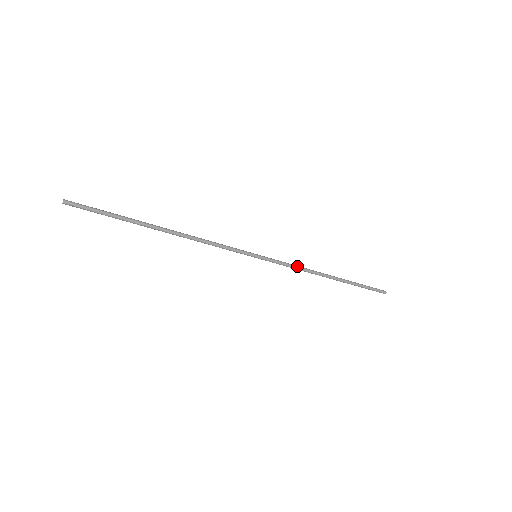
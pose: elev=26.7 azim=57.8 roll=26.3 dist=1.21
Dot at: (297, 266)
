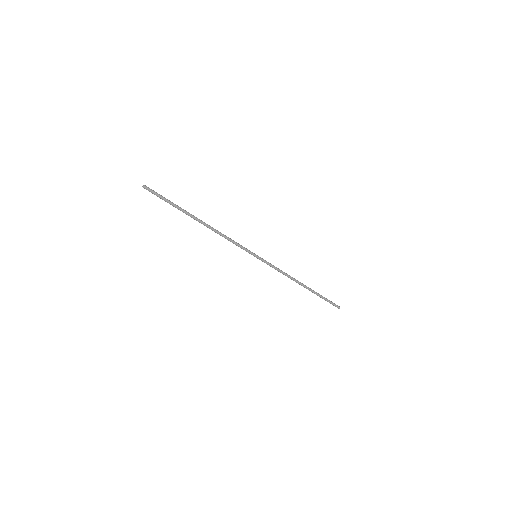
Dot at: occluded
